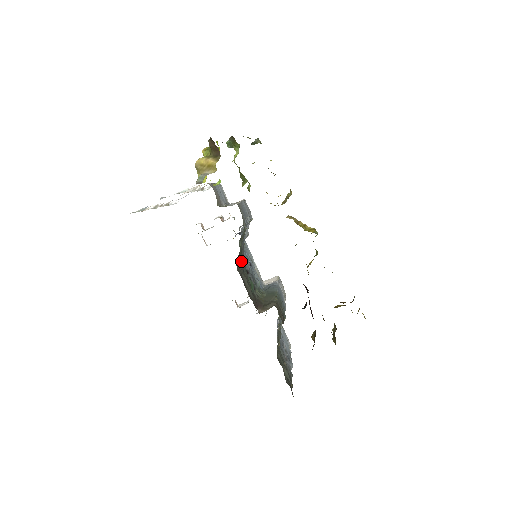
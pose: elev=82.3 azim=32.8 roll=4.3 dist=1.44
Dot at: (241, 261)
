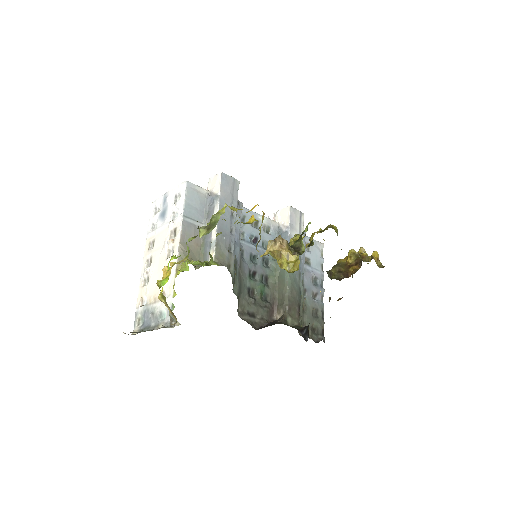
Dot at: (243, 291)
